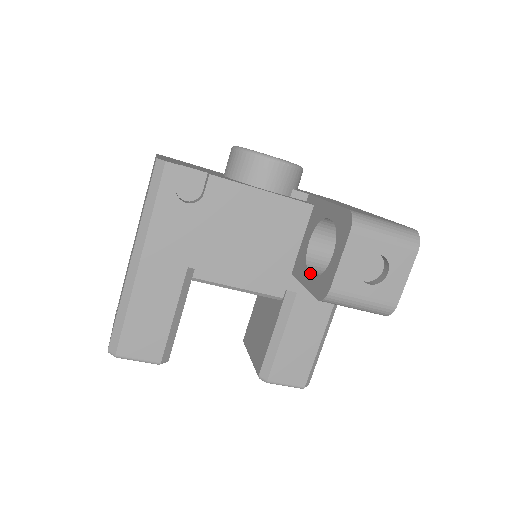
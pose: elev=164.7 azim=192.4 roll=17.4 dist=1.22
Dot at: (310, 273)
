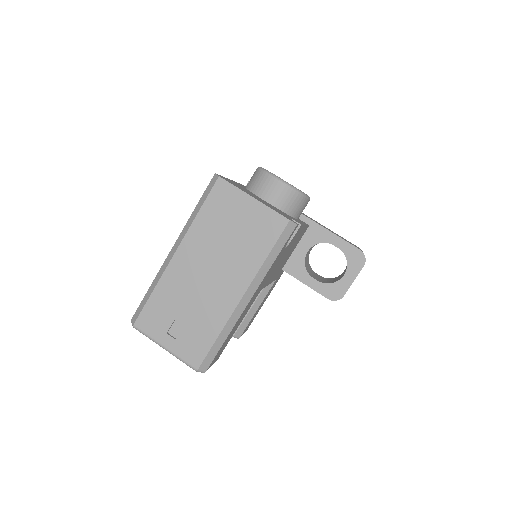
Dot at: (313, 278)
